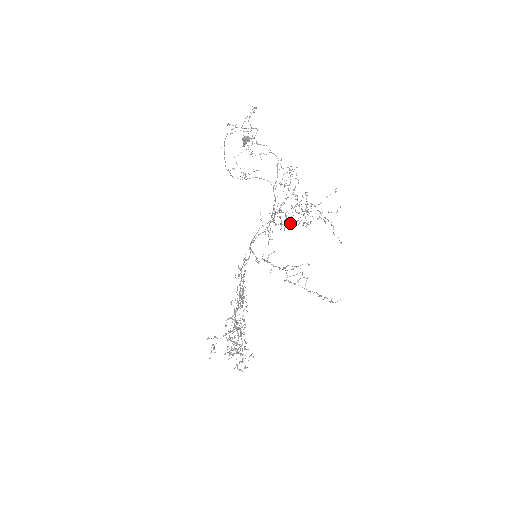
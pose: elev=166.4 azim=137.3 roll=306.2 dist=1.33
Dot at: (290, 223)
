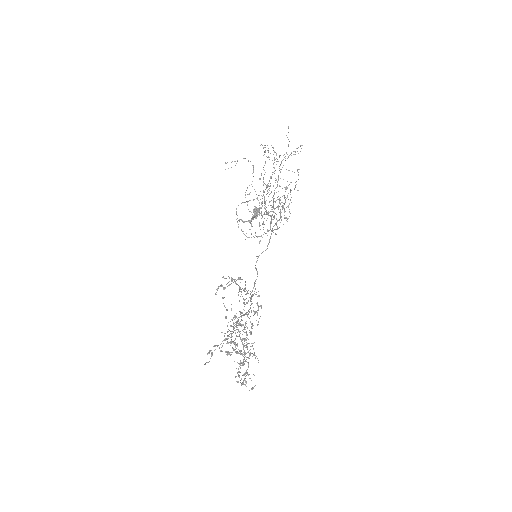
Dot at: occluded
